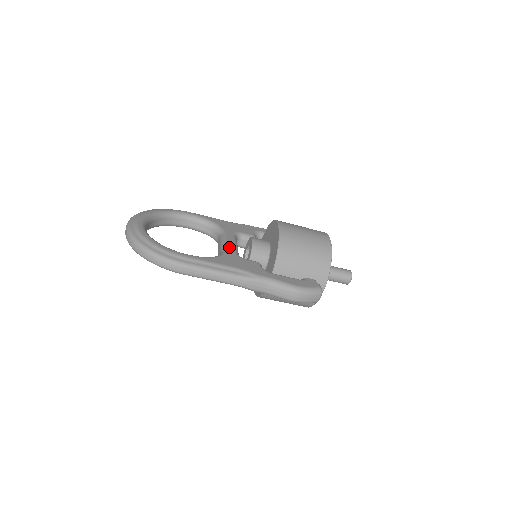
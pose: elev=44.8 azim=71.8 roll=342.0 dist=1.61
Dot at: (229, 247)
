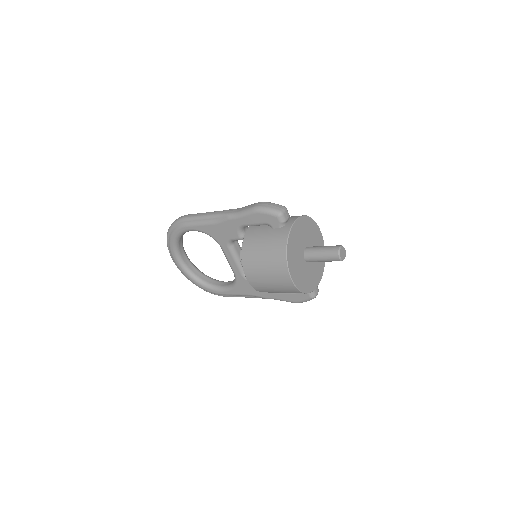
Dot at: (234, 270)
